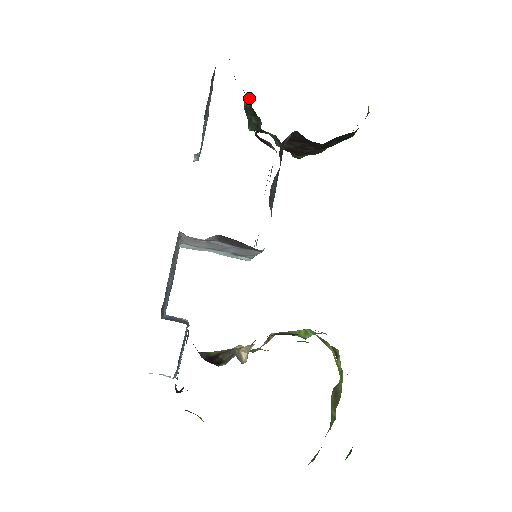
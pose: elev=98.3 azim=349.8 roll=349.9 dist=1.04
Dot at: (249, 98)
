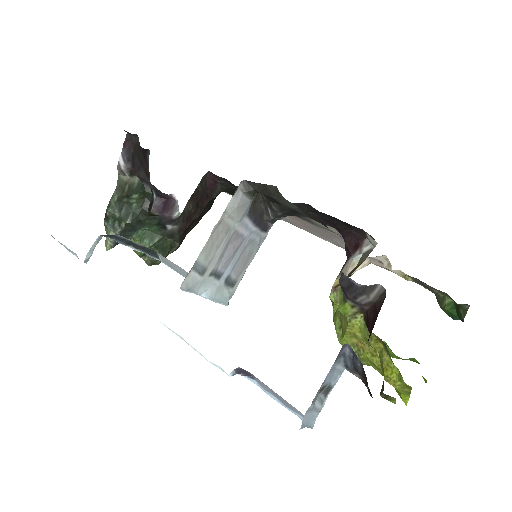
Dot at: (135, 178)
